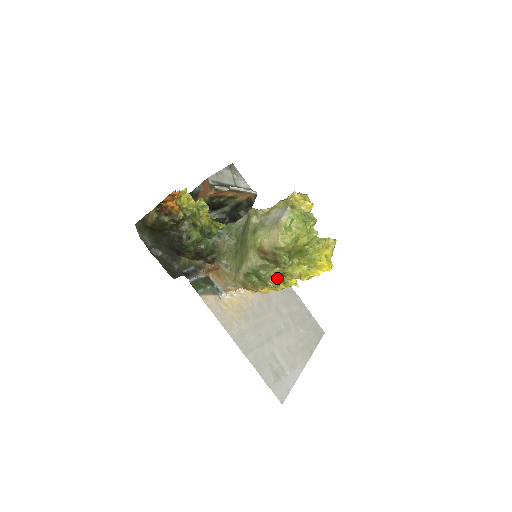
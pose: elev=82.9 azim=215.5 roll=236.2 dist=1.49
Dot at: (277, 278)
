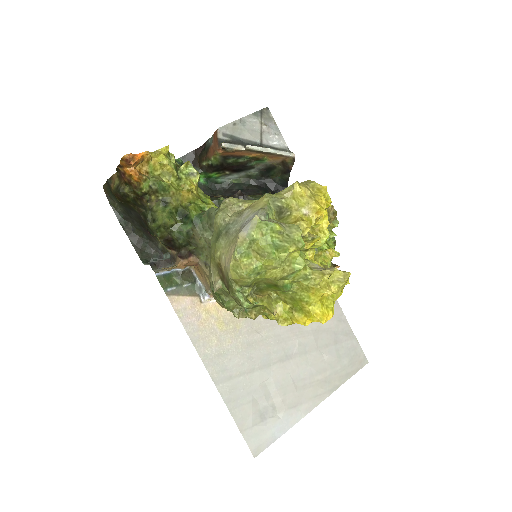
Dot at: (251, 308)
